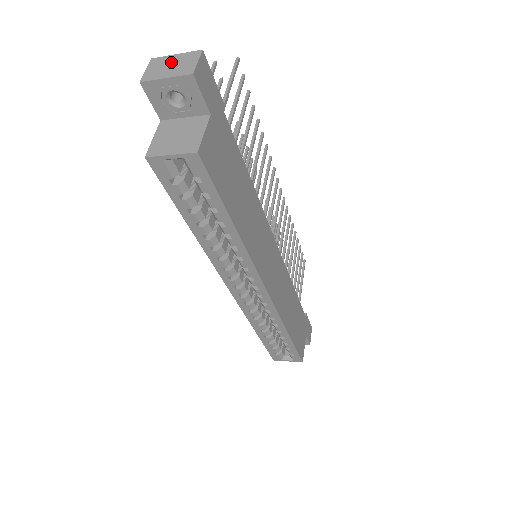
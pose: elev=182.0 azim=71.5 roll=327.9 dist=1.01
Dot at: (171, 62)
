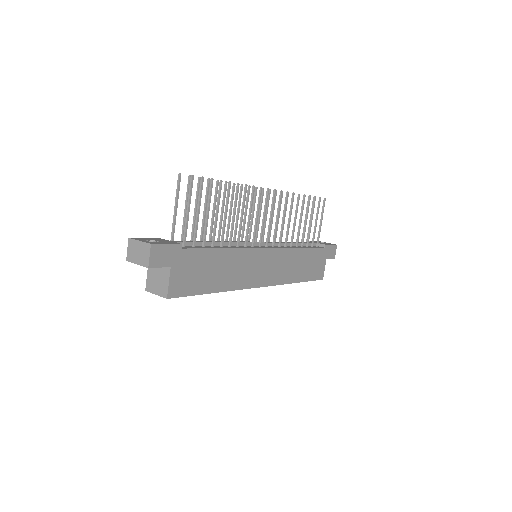
Dot at: (138, 249)
